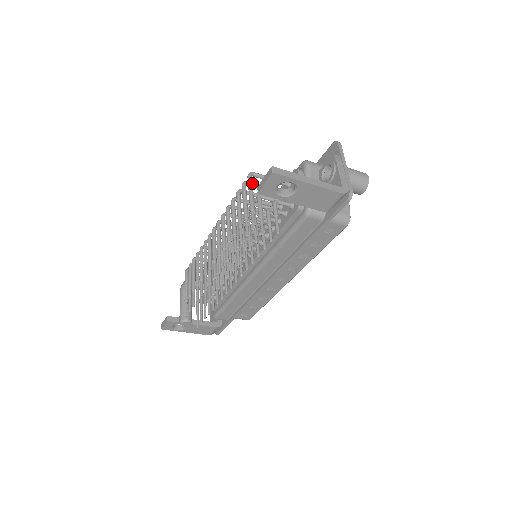
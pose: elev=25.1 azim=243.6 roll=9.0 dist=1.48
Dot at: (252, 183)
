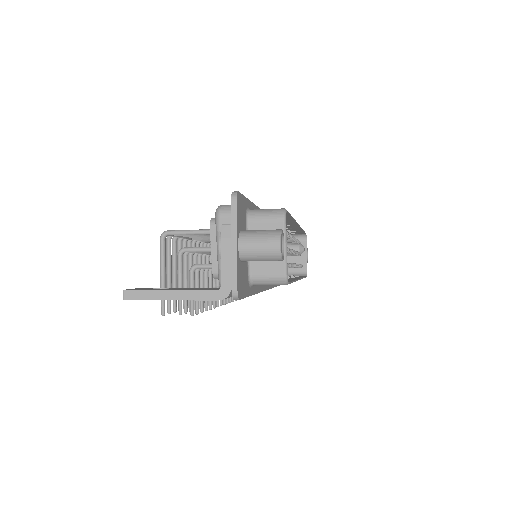
Dot at: (164, 250)
